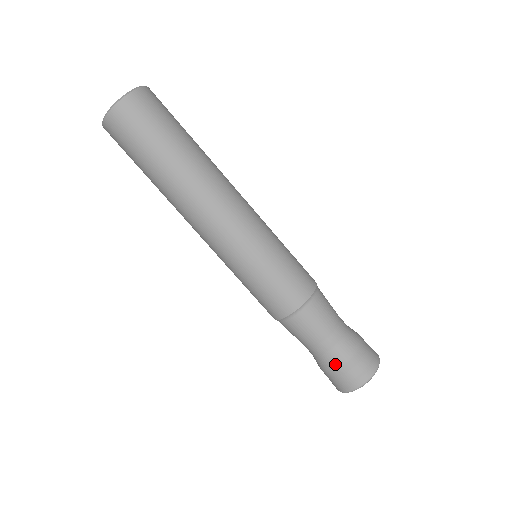
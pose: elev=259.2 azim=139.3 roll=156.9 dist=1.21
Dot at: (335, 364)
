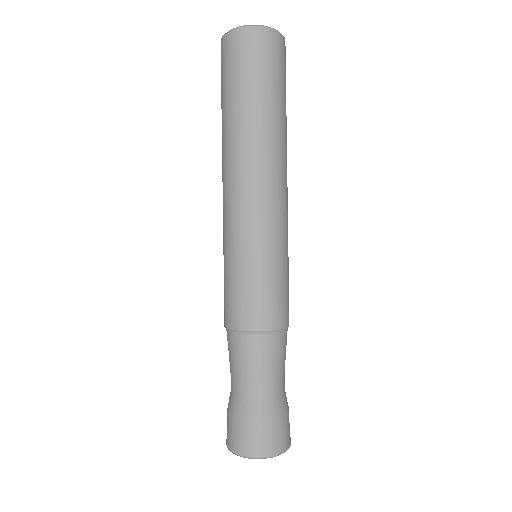
Dot at: (270, 414)
